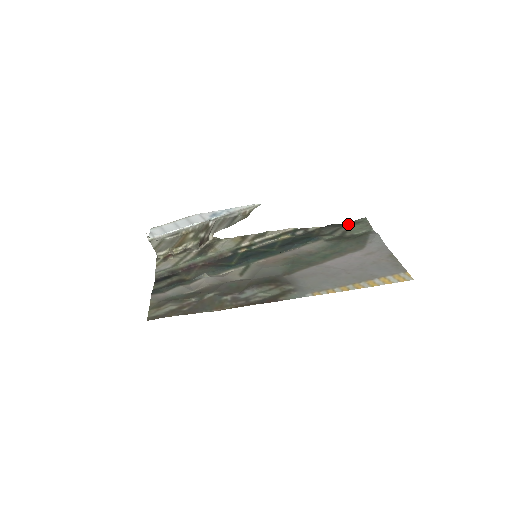
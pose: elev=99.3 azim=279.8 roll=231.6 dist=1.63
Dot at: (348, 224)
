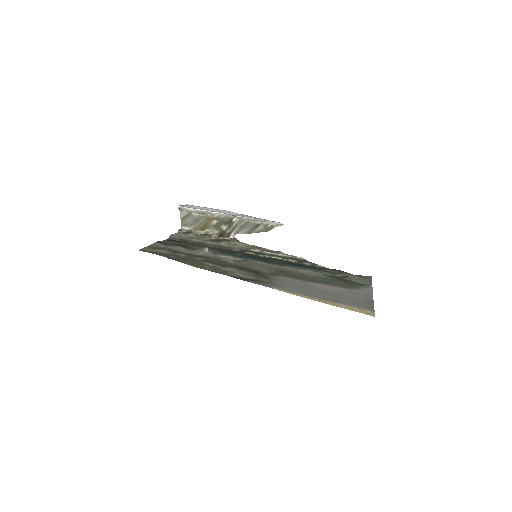
Dot at: occluded
